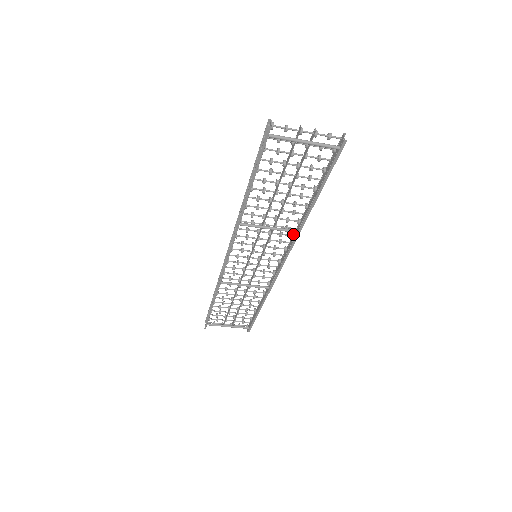
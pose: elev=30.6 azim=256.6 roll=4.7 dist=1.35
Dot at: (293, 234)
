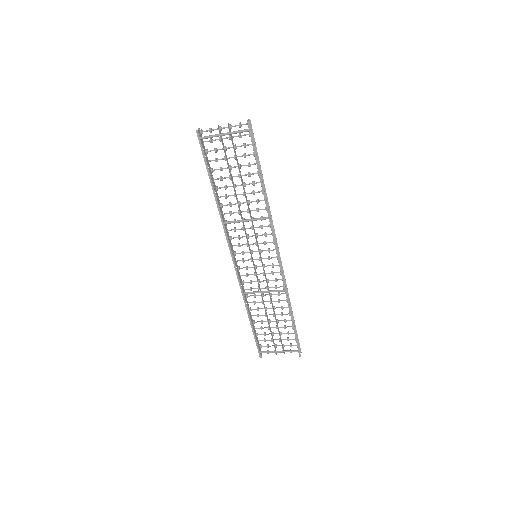
Dot at: (270, 224)
